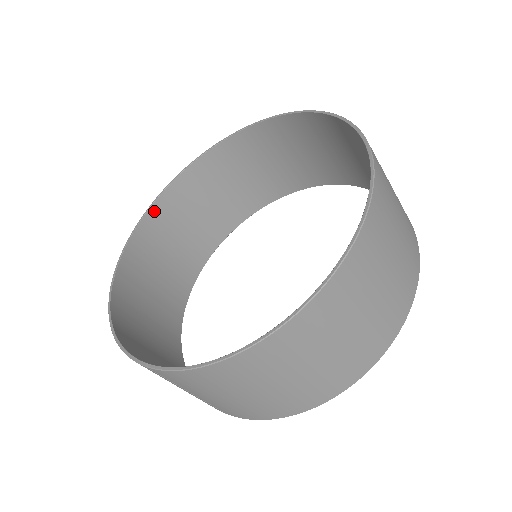
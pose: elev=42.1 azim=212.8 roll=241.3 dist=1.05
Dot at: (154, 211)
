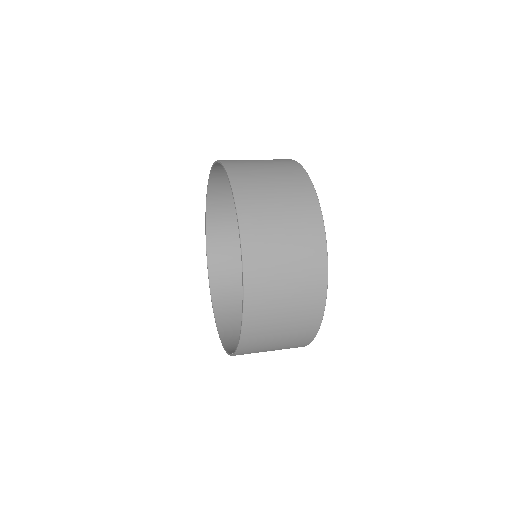
Dot at: (211, 257)
